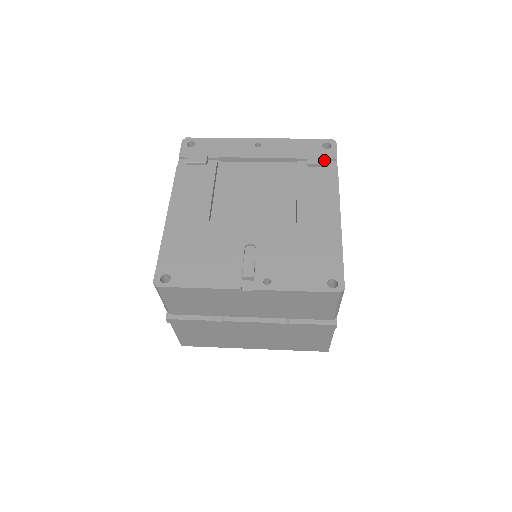
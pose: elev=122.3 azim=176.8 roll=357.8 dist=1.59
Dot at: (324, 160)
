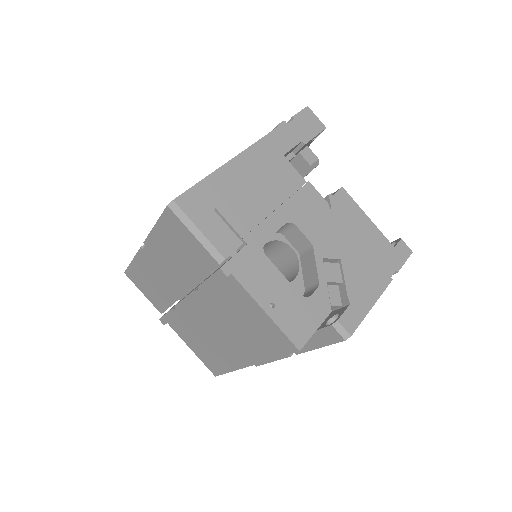
Dot at: (278, 125)
